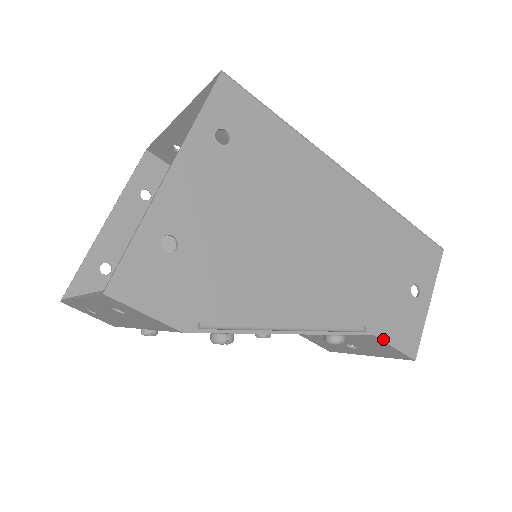
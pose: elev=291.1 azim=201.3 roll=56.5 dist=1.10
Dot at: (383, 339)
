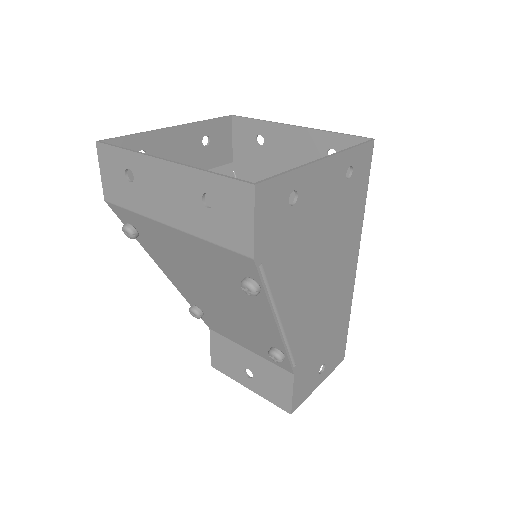
Dot at: (294, 382)
